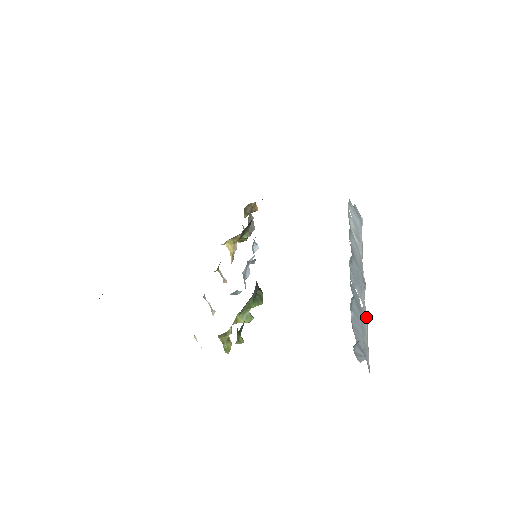
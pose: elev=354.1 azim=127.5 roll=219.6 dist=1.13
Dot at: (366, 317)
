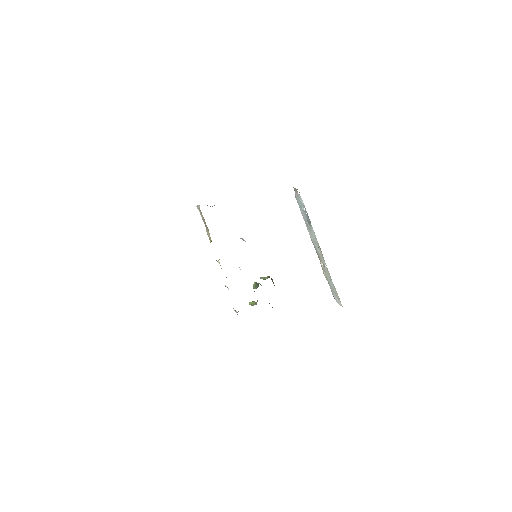
Dot at: (323, 268)
